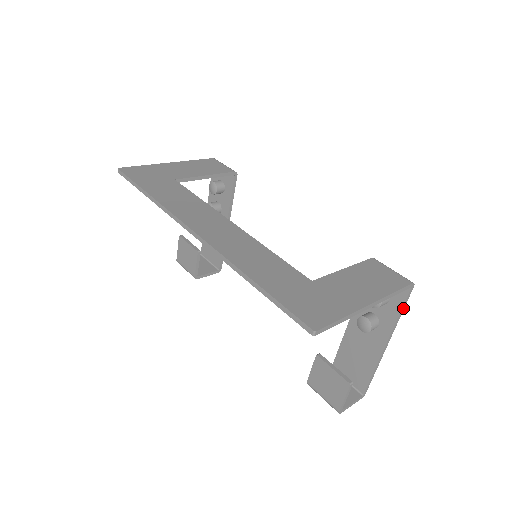
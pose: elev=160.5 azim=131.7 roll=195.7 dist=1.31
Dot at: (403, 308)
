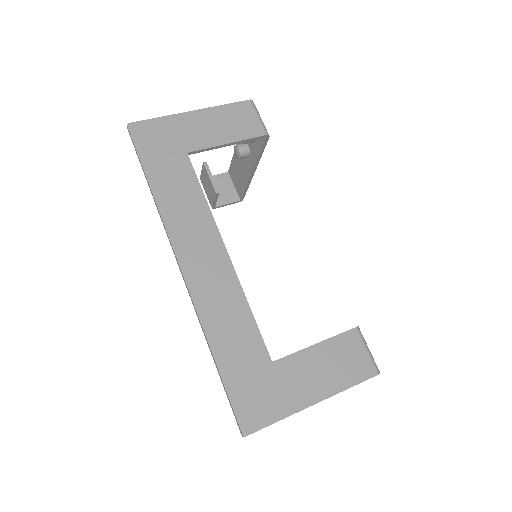
Dot at: occluded
